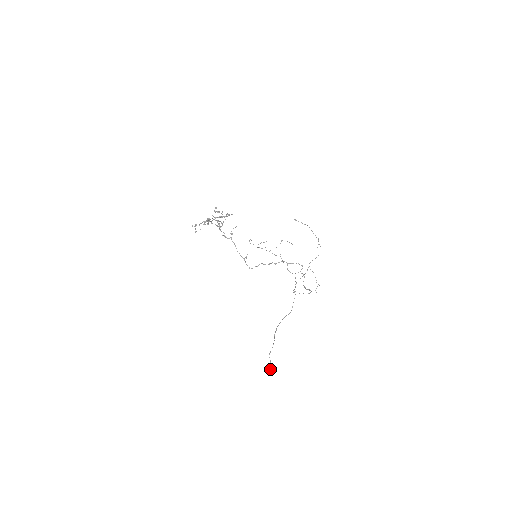
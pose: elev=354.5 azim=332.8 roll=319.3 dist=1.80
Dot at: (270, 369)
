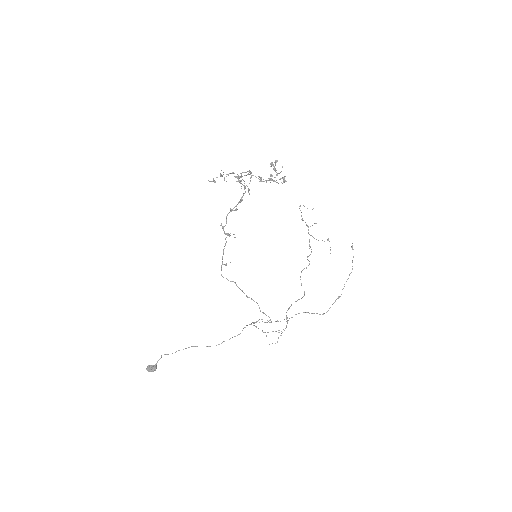
Dot at: (148, 368)
